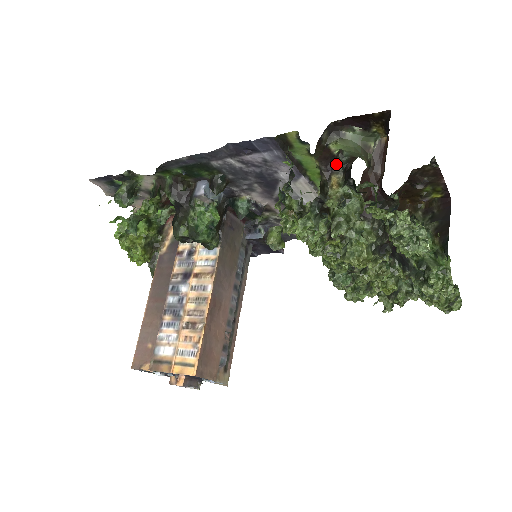
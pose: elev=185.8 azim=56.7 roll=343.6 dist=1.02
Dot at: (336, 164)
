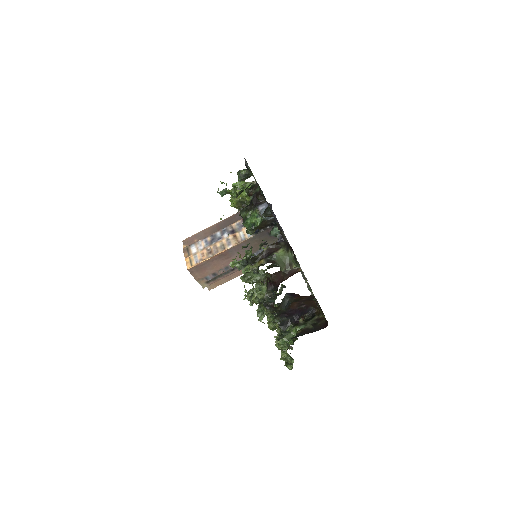
Dot at: (268, 257)
